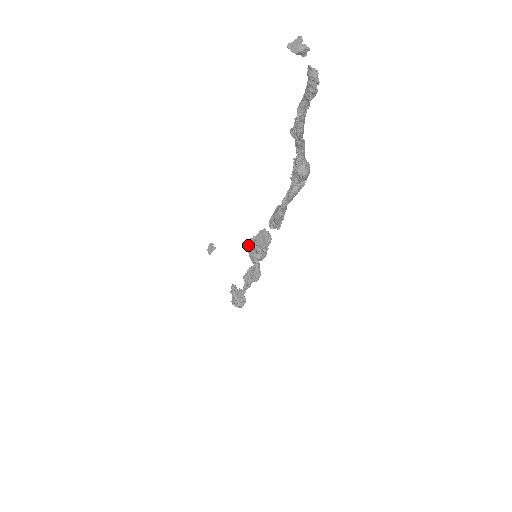
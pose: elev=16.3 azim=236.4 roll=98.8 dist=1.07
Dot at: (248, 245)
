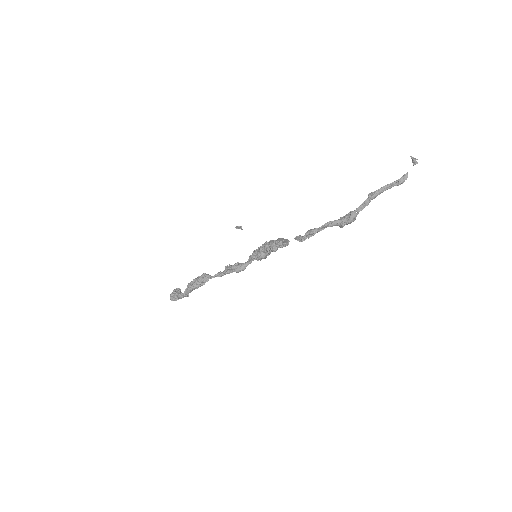
Dot at: (265, 242)
